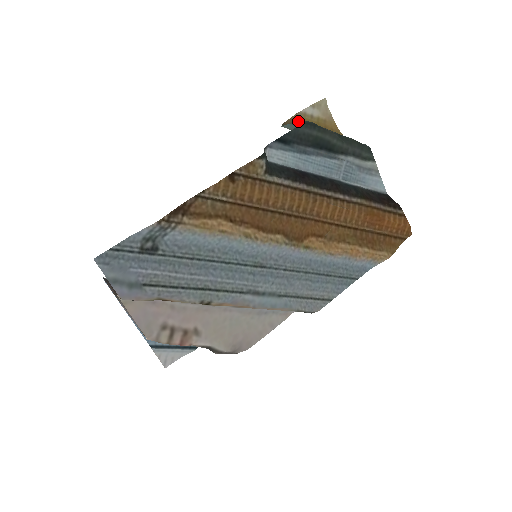
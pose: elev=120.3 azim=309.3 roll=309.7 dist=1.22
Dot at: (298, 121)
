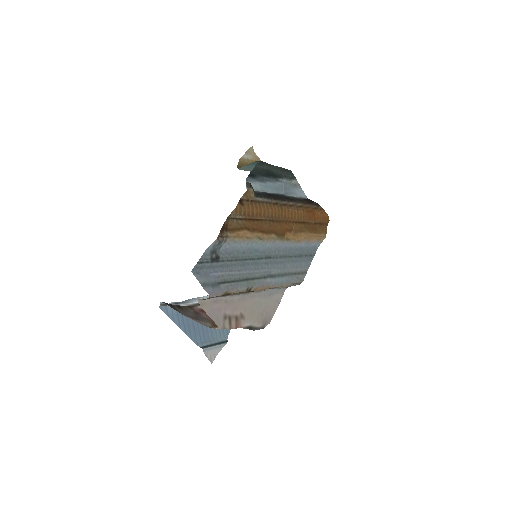
Dot at: (243, 164)
